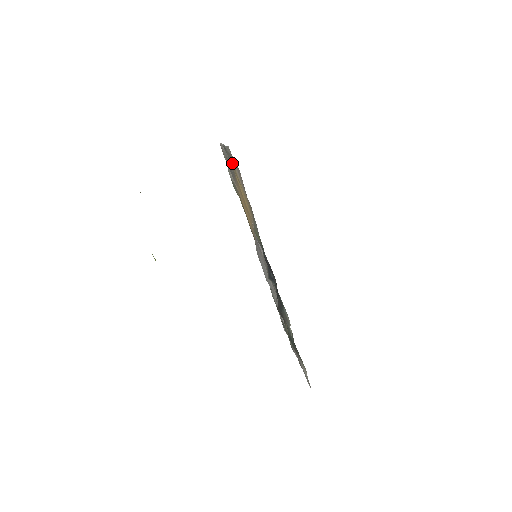
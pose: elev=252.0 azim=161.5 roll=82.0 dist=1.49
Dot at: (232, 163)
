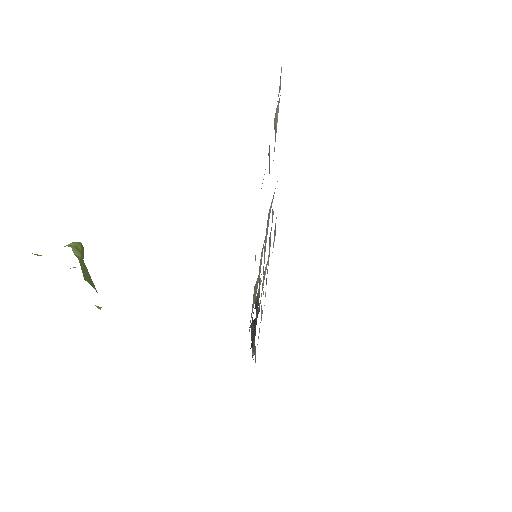
Dot at: occluded
